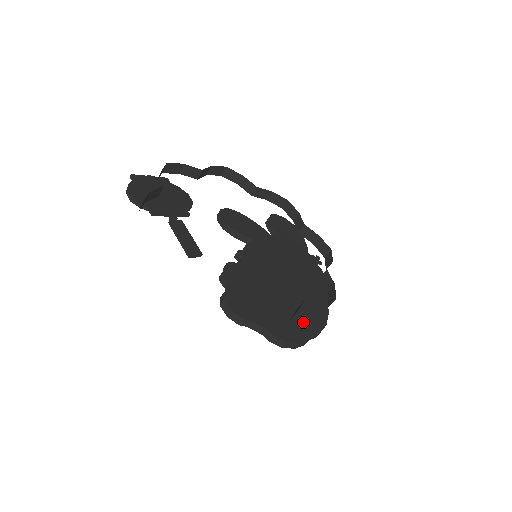
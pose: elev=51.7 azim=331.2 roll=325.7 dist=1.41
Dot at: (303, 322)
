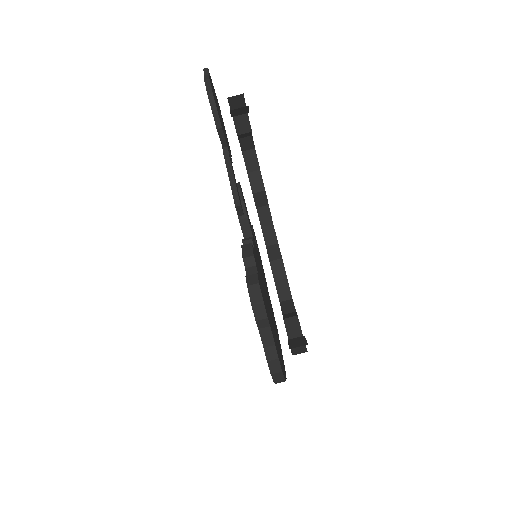
Dot at: occluded
